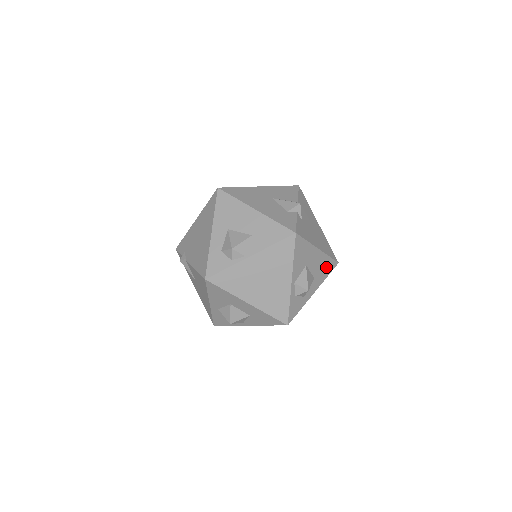
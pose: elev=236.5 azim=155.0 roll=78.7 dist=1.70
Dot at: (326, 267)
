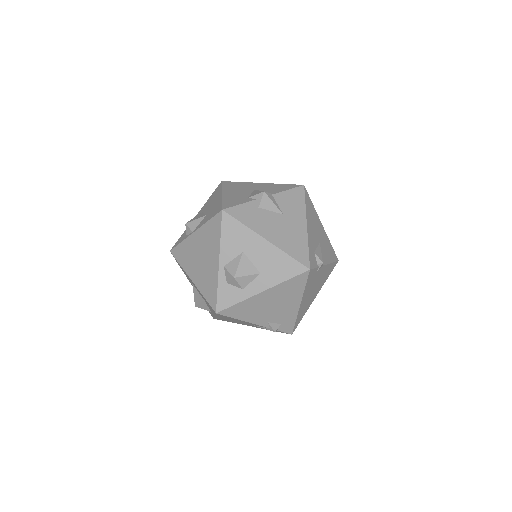
Dot at: (284, 267)
